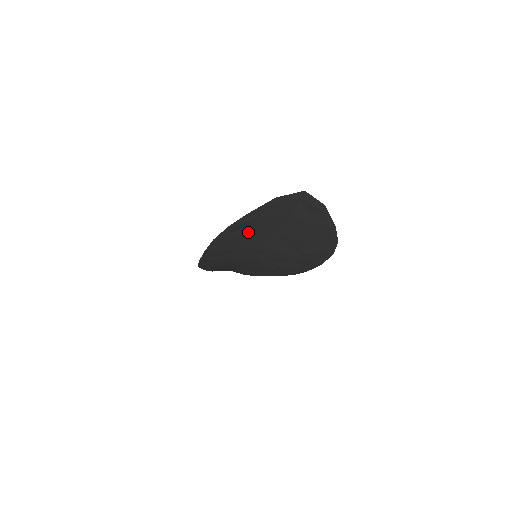
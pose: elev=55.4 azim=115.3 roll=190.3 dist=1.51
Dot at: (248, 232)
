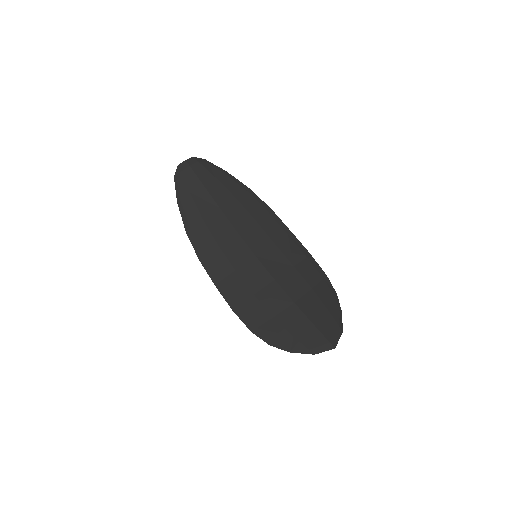
Dot at: (277, 321)
